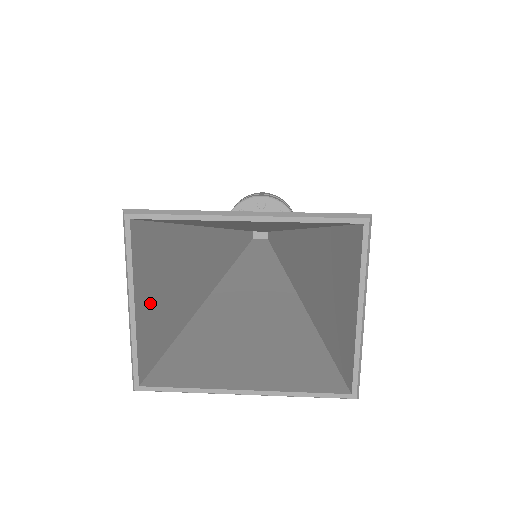
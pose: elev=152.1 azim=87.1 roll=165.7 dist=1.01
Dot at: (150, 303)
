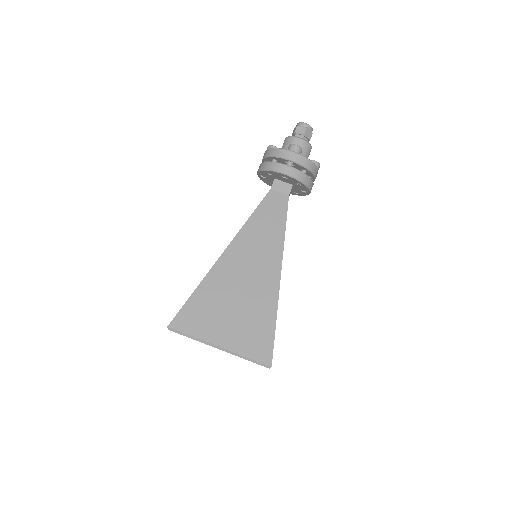
Dot at: occluded
